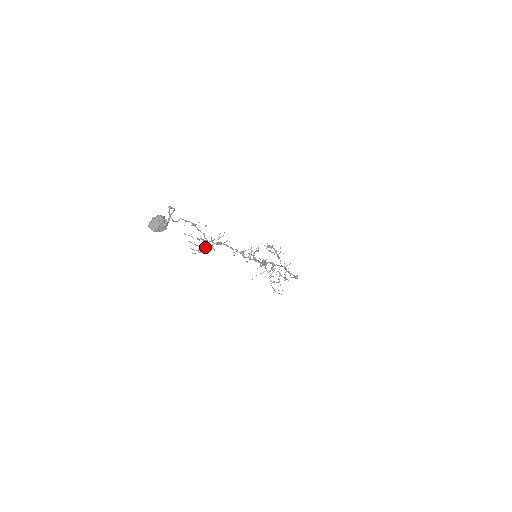
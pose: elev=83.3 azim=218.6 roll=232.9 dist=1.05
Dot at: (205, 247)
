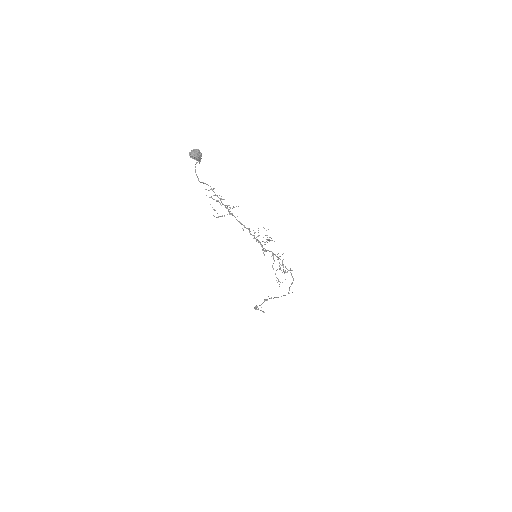
Dot at: (221, 216)
